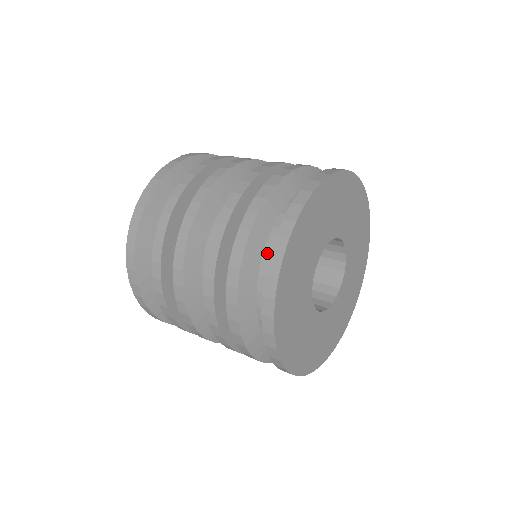
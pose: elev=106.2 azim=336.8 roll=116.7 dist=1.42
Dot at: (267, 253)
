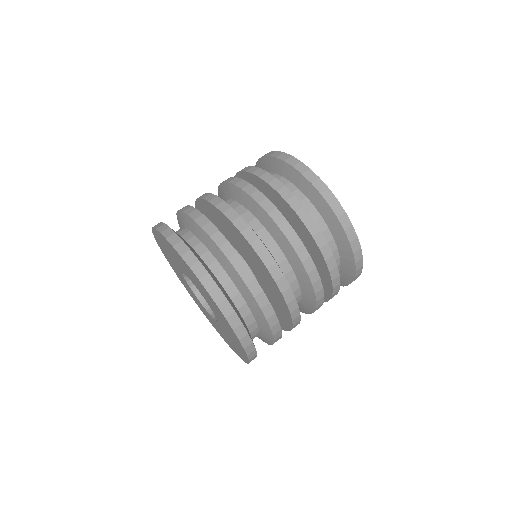
Dot at: (298, 198)
